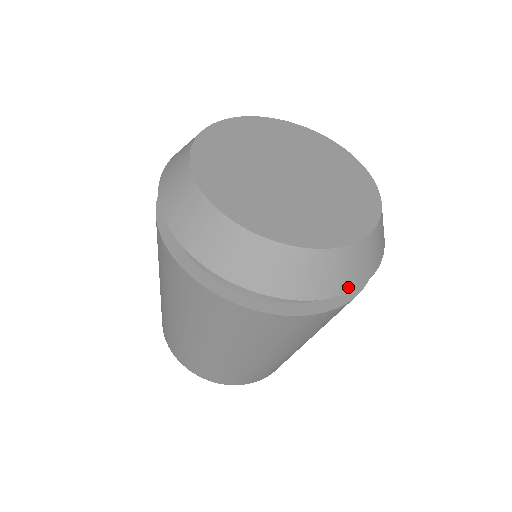
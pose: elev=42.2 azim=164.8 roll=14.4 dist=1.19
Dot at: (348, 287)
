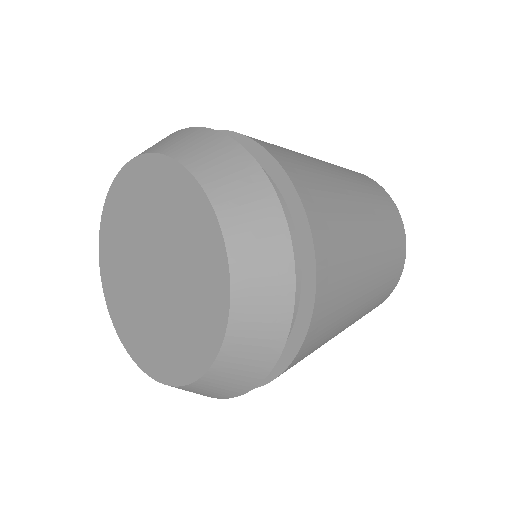
Dot at: occluded
